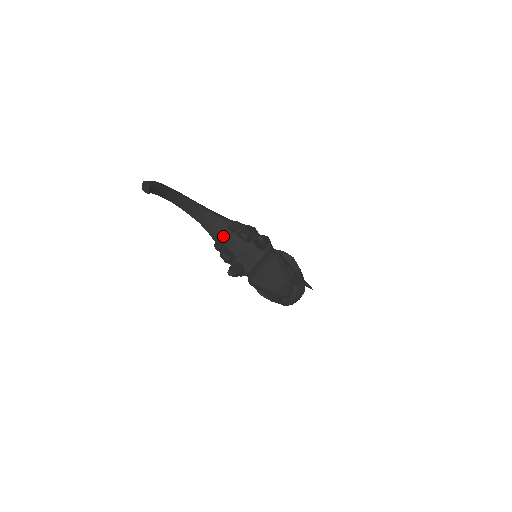
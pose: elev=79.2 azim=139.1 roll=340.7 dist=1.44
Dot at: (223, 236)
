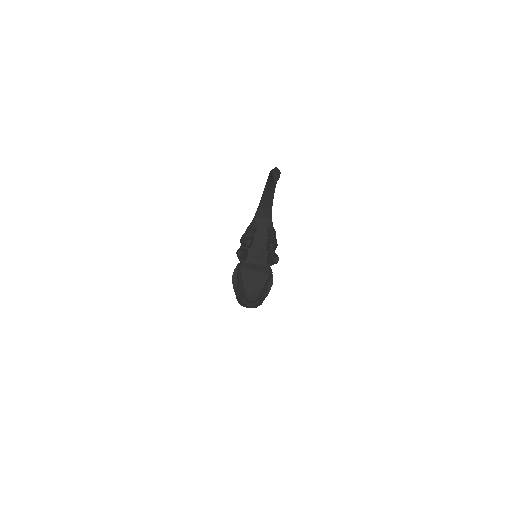
Dot at: (260, 229)
